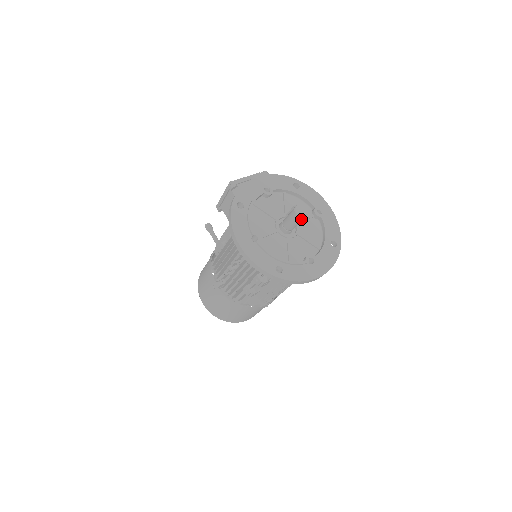
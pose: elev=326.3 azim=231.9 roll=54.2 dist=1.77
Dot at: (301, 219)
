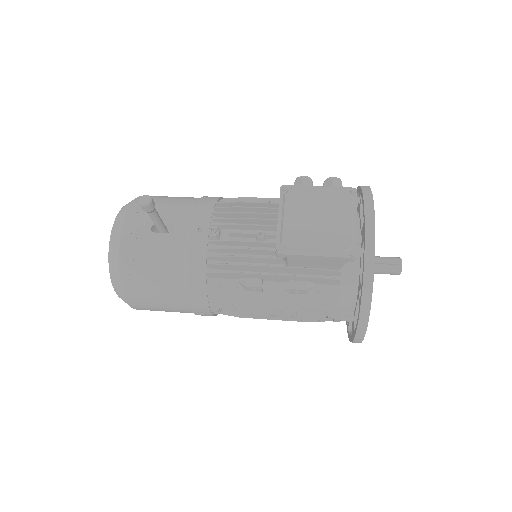
Dot at: occluded
